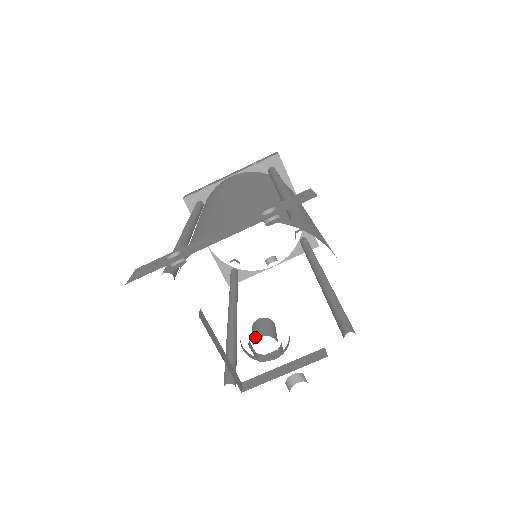
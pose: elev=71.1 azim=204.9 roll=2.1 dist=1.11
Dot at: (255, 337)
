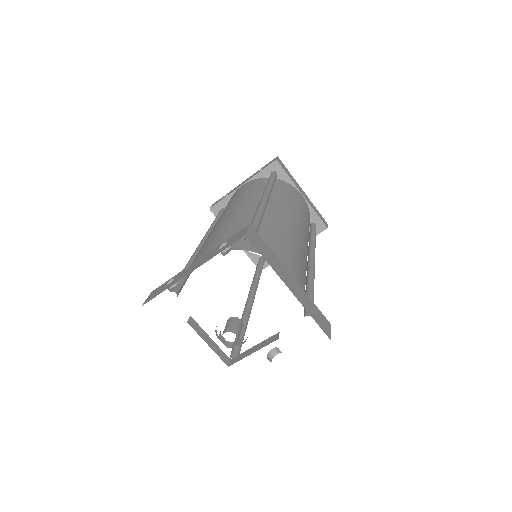
Dot at: (223, 333)
